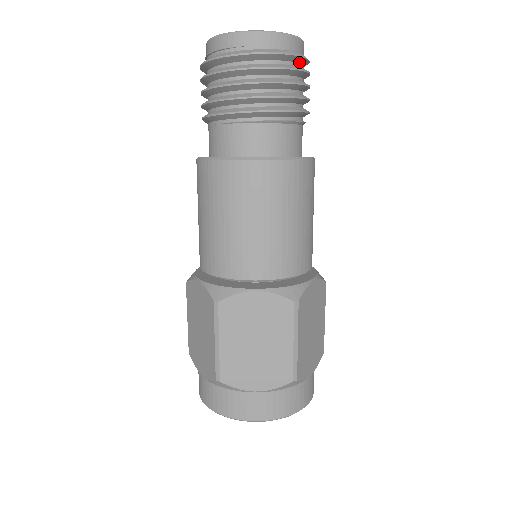
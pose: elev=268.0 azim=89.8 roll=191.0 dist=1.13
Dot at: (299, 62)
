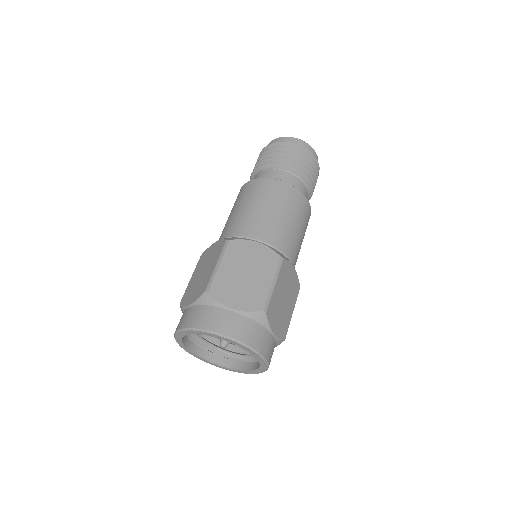
Dot at: occluded
